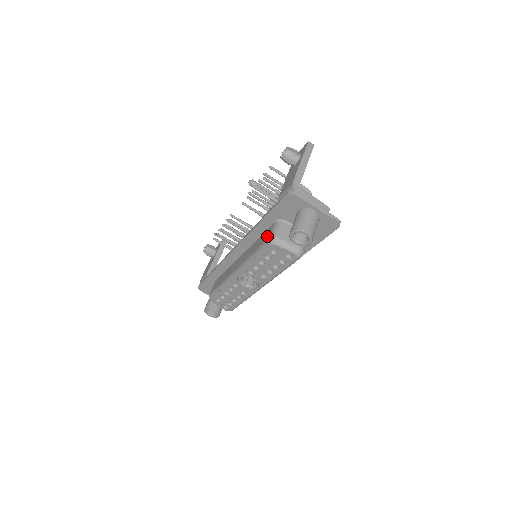
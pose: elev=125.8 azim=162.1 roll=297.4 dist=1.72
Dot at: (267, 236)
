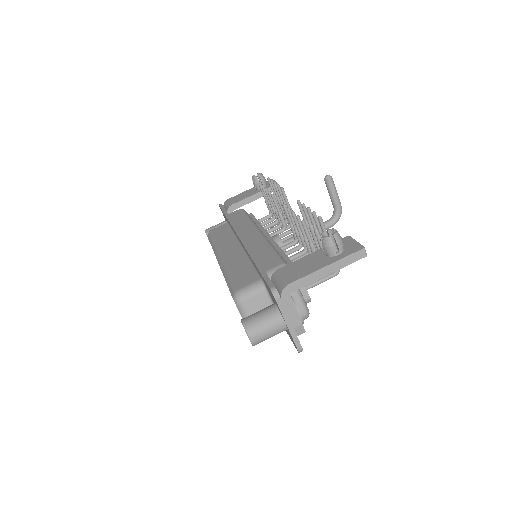
Dot at: (242, 283)
